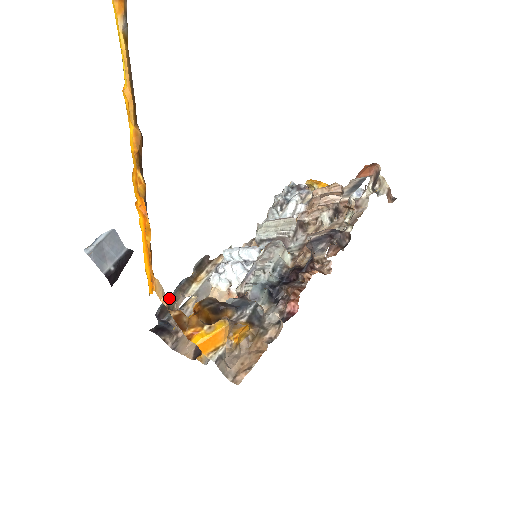
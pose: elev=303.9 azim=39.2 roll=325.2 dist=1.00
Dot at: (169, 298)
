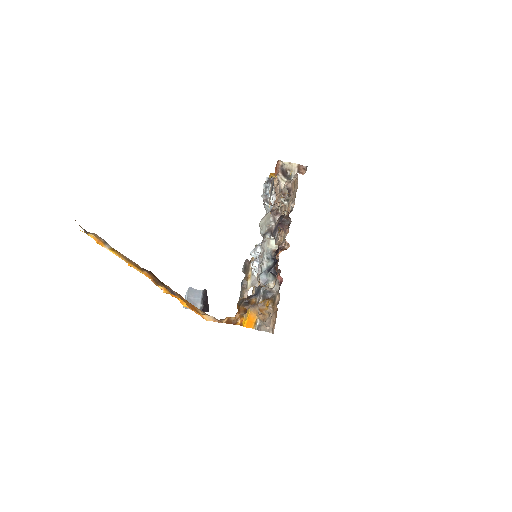
Dot at: occluded
